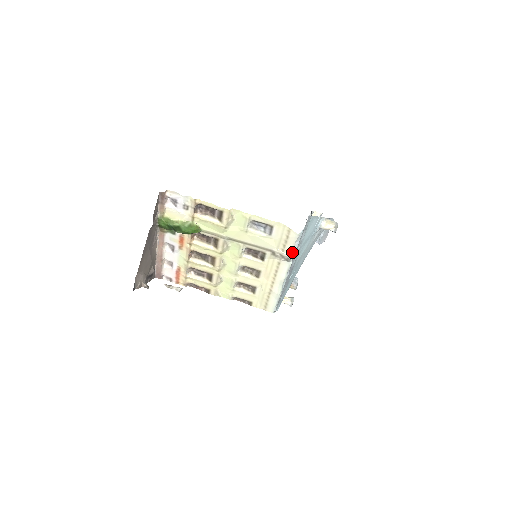
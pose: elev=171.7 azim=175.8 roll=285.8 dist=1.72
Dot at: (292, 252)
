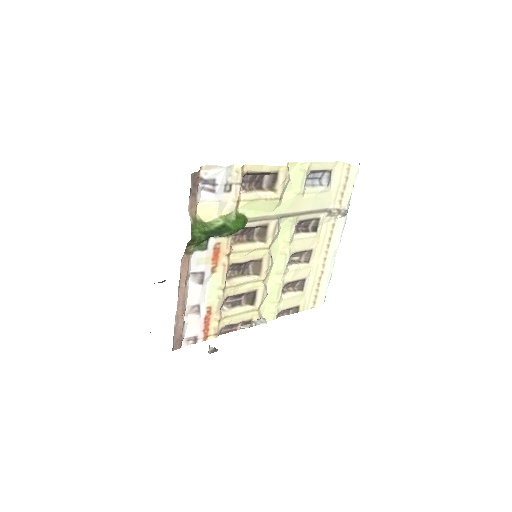
Dot at: (350, 199)
